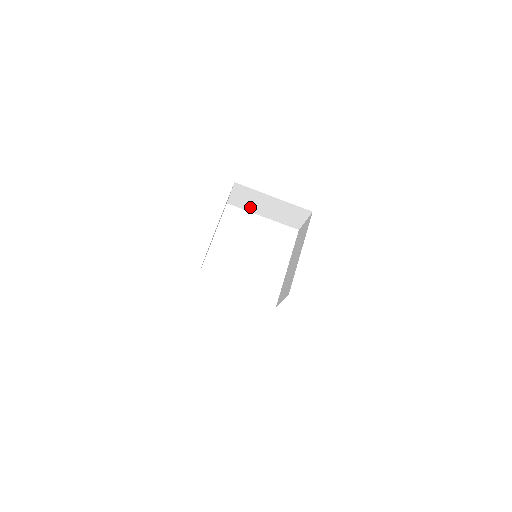
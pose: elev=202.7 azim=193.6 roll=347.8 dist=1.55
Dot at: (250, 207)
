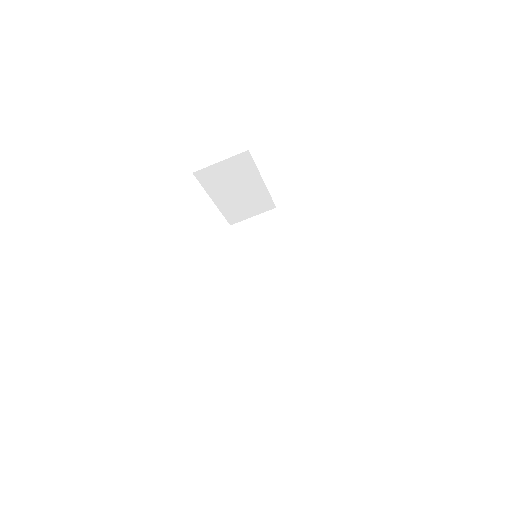
Dot at: (216, 186)
